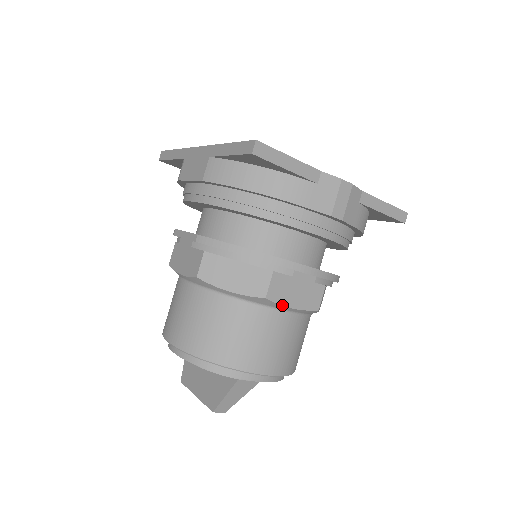
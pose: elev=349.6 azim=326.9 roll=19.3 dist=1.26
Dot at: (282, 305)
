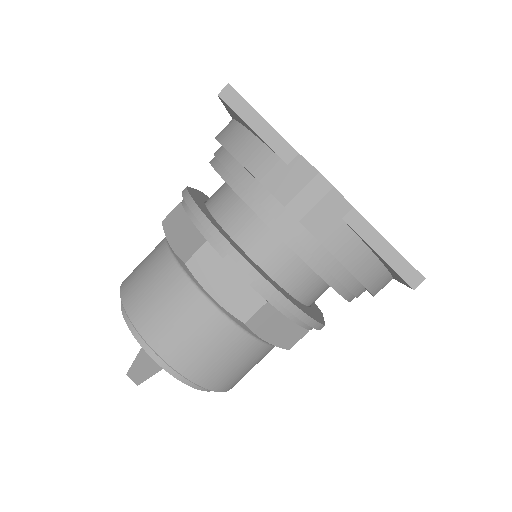
Dot at: (201, 284)
